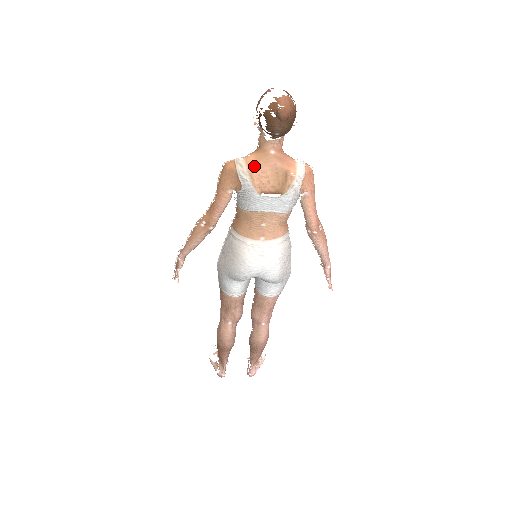
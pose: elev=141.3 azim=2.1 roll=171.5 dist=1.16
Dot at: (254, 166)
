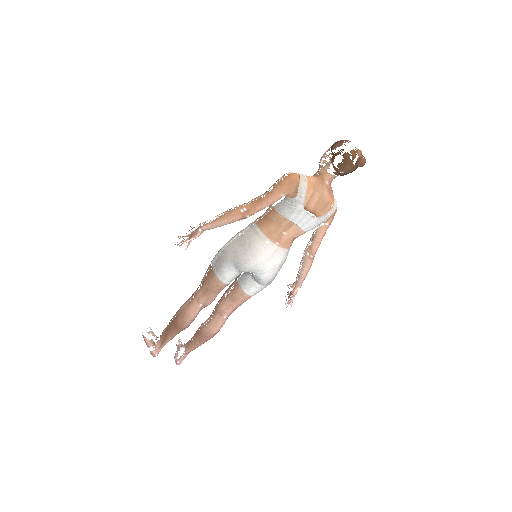
Dot at: (313, 186)
